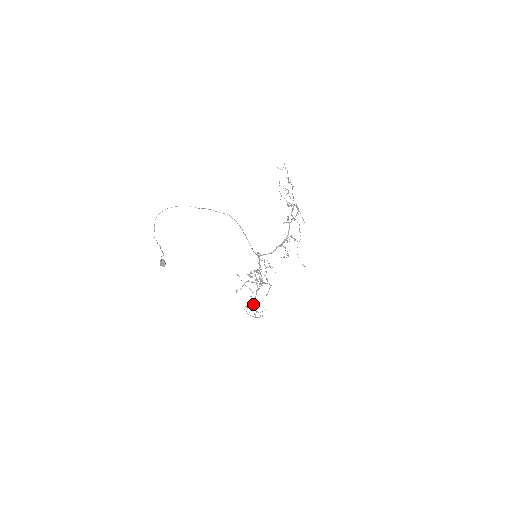
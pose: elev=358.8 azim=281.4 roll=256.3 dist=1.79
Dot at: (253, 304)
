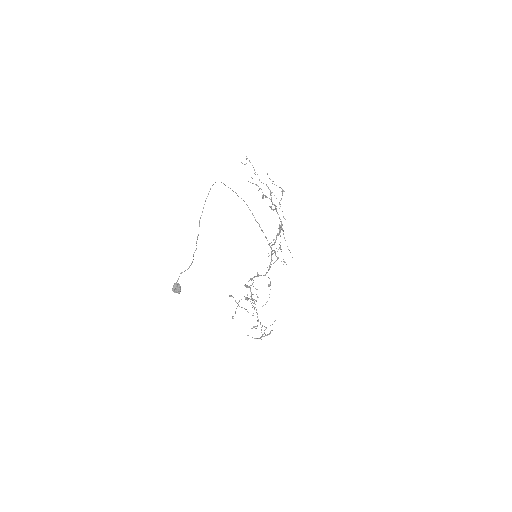
Dot at: occluded
